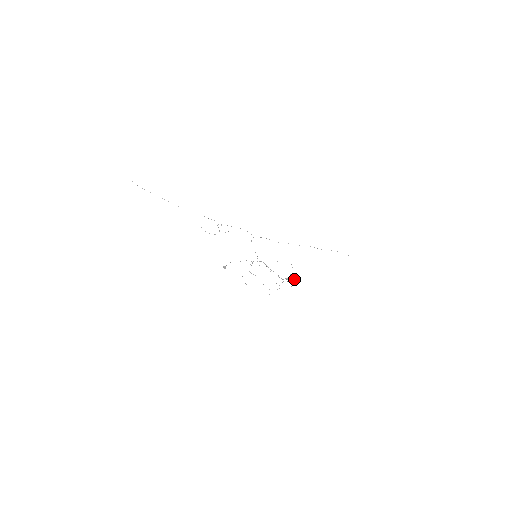
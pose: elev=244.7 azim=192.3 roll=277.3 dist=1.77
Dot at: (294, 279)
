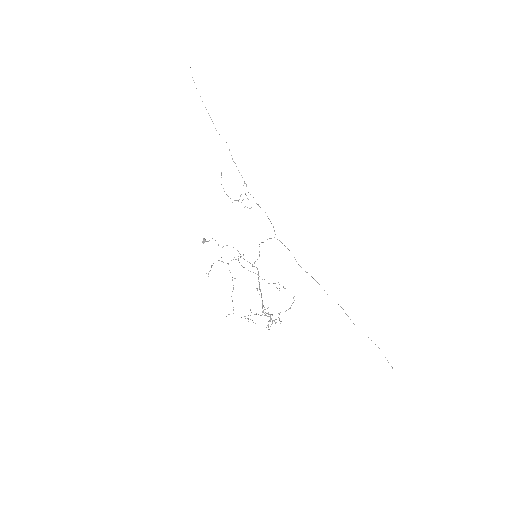
Dot at: occluded
